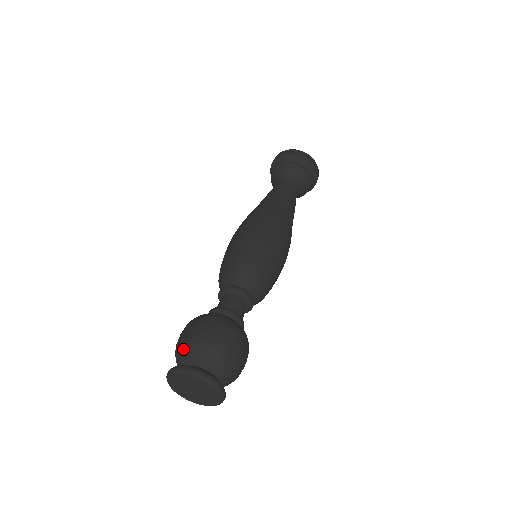
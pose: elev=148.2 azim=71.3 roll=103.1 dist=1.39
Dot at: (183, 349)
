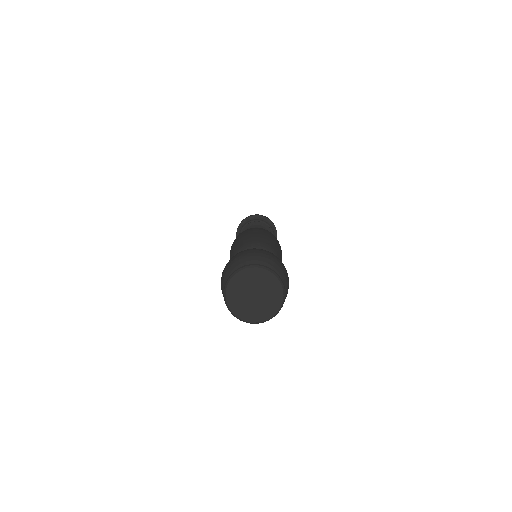
Dot at: (237, 264)
